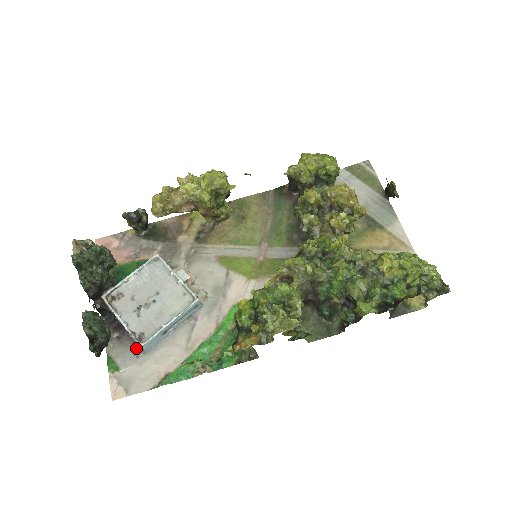
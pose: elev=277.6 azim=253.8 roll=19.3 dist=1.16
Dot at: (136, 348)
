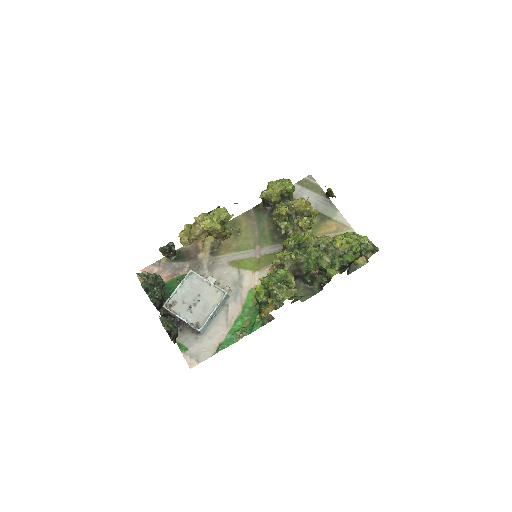
Dot at: (194, 333)
